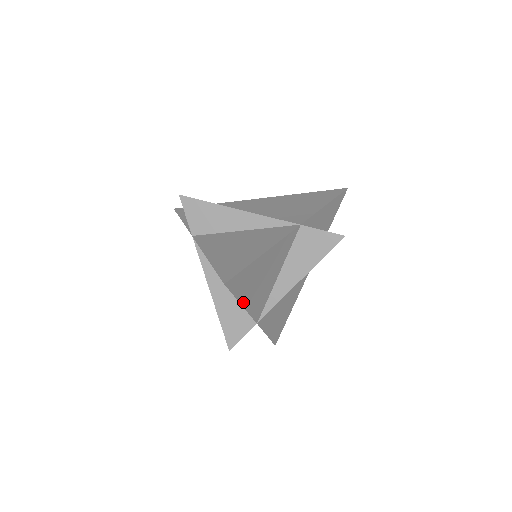
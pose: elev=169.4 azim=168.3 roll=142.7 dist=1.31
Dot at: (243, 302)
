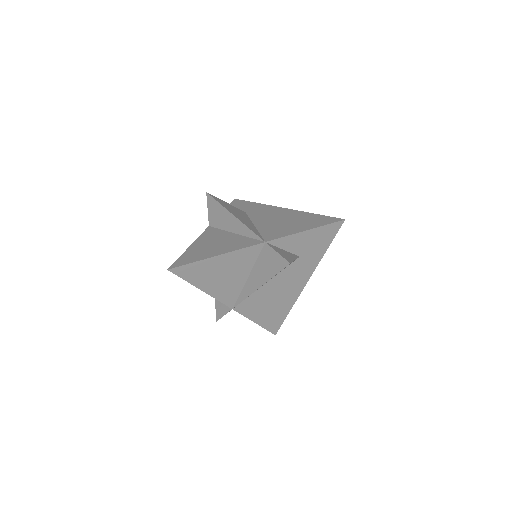
Dot at: (202, 288)
